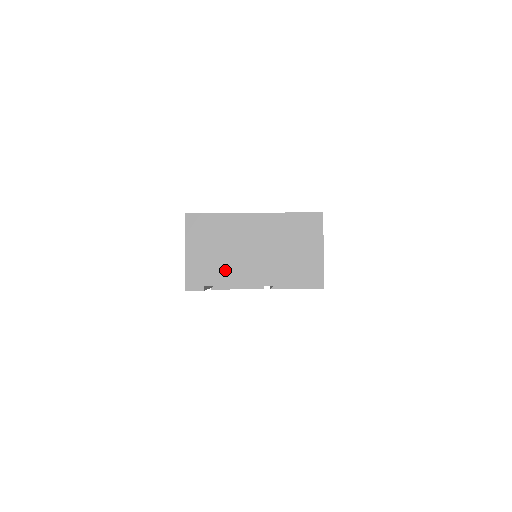
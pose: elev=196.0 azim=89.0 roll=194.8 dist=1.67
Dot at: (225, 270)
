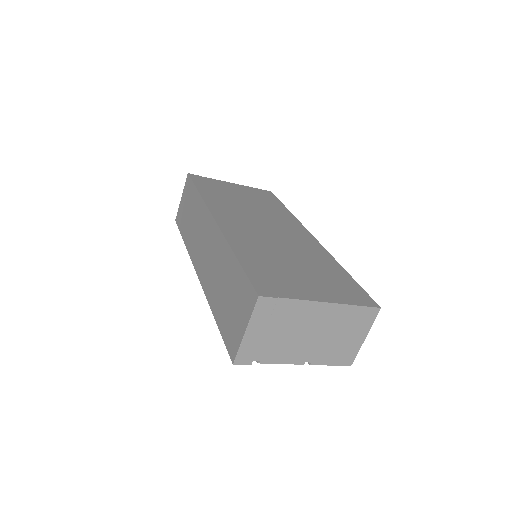
Dot at: (277, 348)
